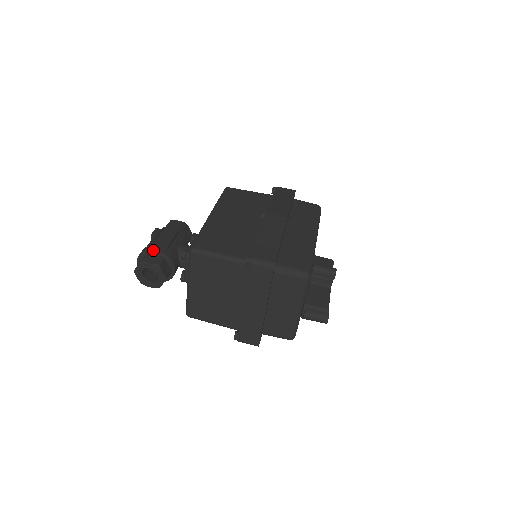
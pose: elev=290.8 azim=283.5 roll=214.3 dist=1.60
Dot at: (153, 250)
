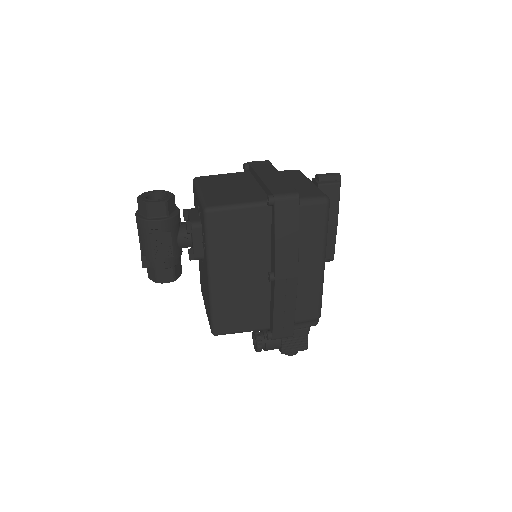
Dot at: occluded
